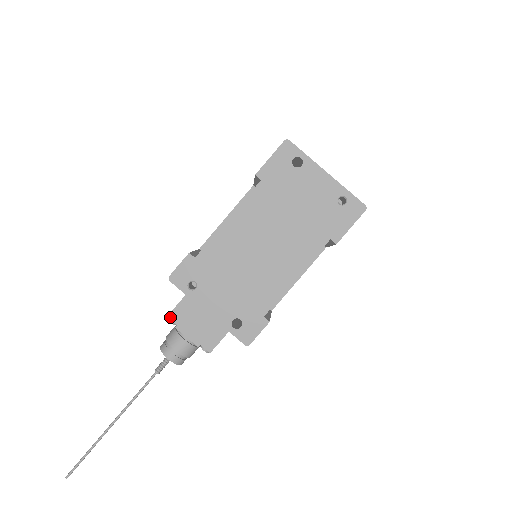
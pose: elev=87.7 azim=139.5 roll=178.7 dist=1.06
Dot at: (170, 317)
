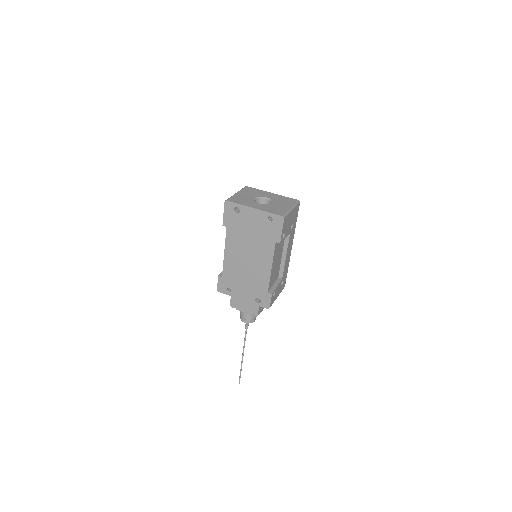
Dot at: (231, 306)
